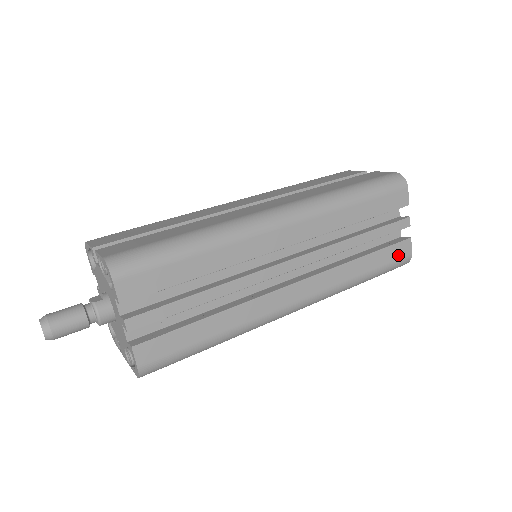
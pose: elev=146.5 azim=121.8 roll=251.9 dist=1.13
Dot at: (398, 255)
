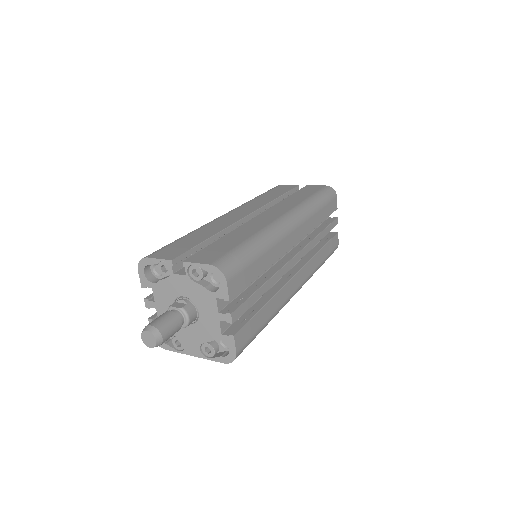
Dot at: (334, 245)
